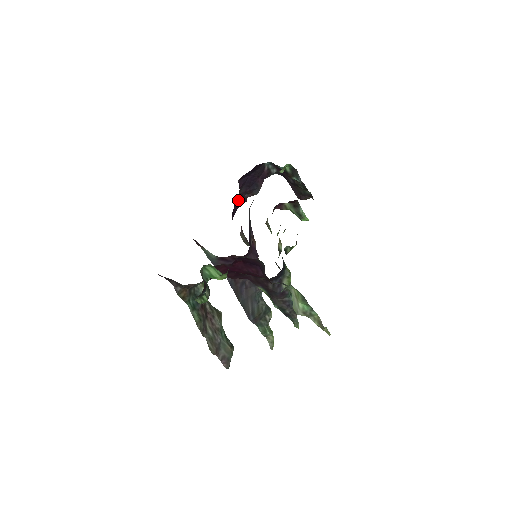
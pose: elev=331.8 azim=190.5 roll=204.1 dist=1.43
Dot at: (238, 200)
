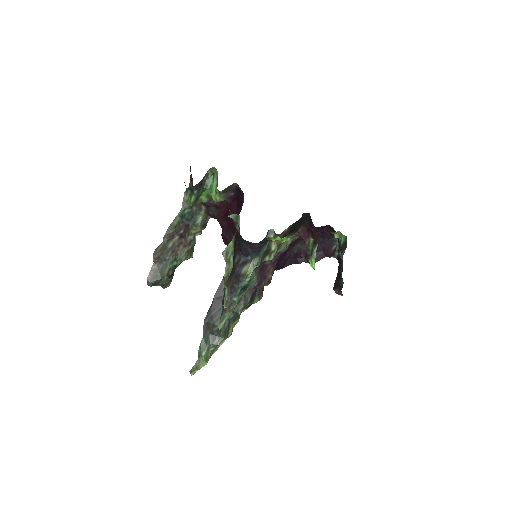
Dot at: (296, 255)
